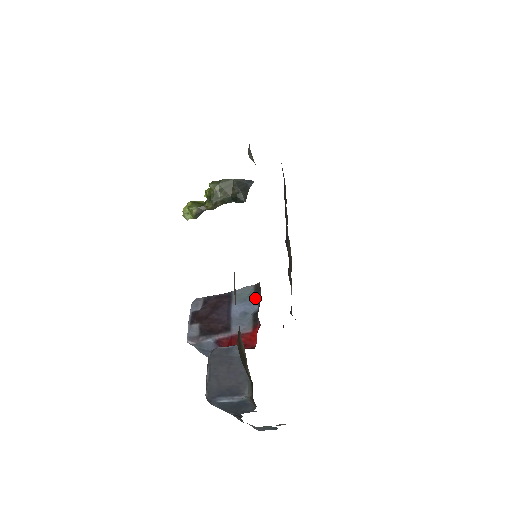
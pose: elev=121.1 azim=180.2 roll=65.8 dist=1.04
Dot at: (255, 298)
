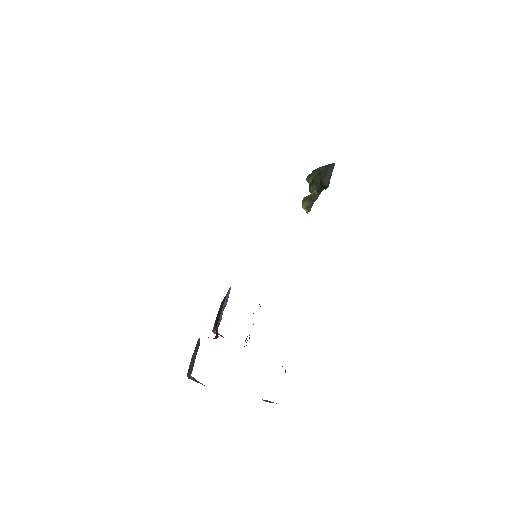
Dot at: (228, 297)
